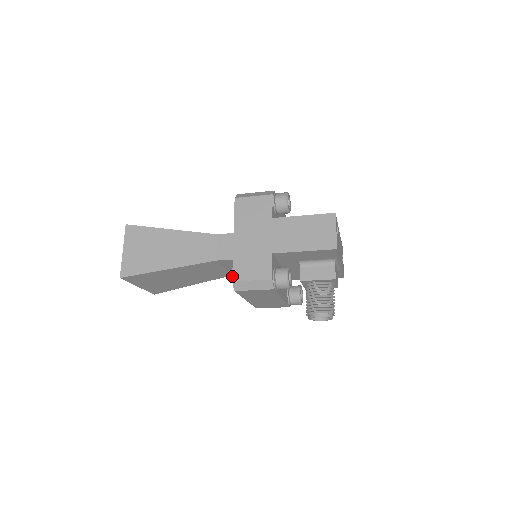
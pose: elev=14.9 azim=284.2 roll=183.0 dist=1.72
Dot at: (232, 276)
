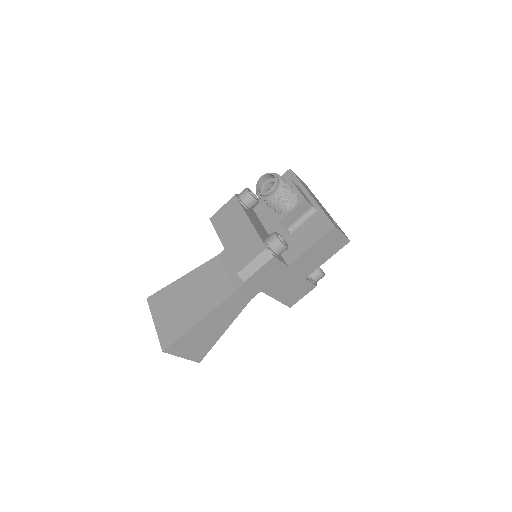
Dot at: occluded
